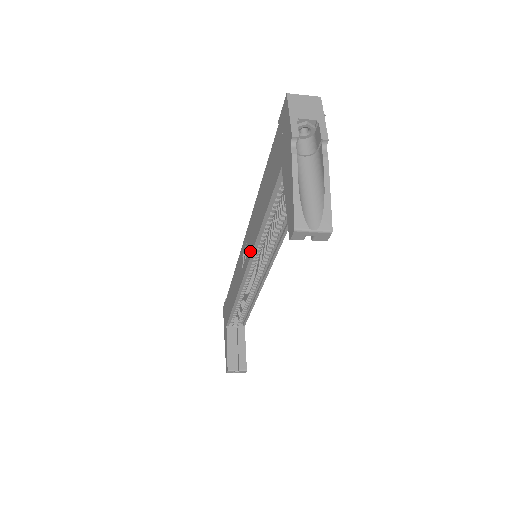
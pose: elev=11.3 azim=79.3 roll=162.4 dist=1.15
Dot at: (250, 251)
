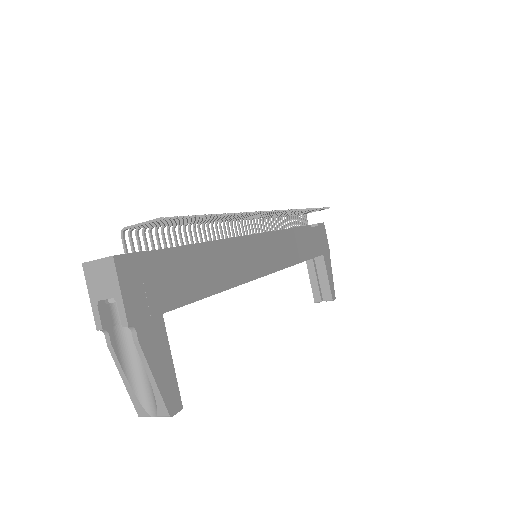
Dot at: occluded
